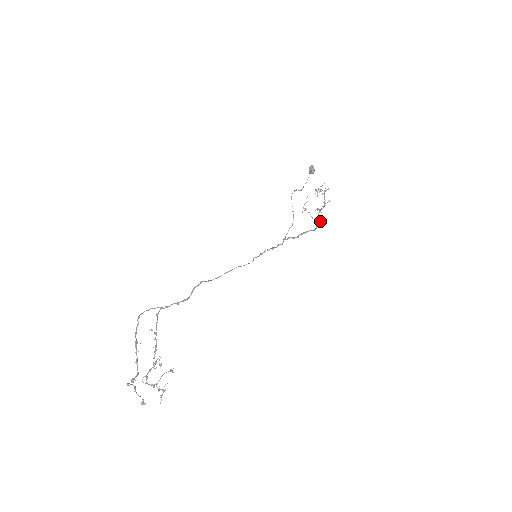
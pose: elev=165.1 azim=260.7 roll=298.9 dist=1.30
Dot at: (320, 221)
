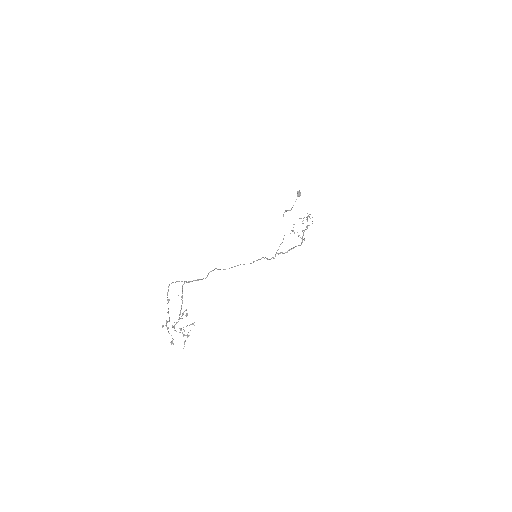
Dot at: (304, 239)
